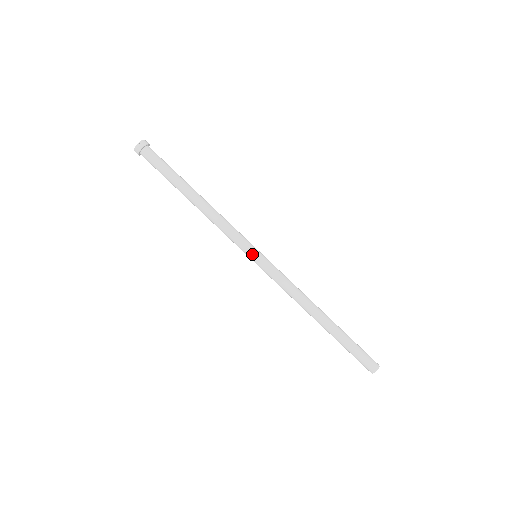
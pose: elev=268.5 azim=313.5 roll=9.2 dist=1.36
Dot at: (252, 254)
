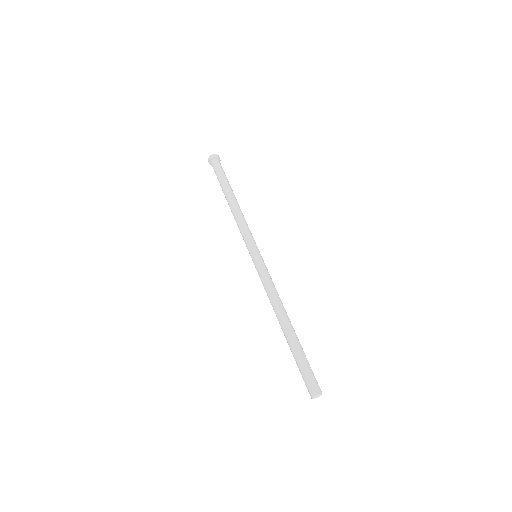
Dot at: (257, 250)
